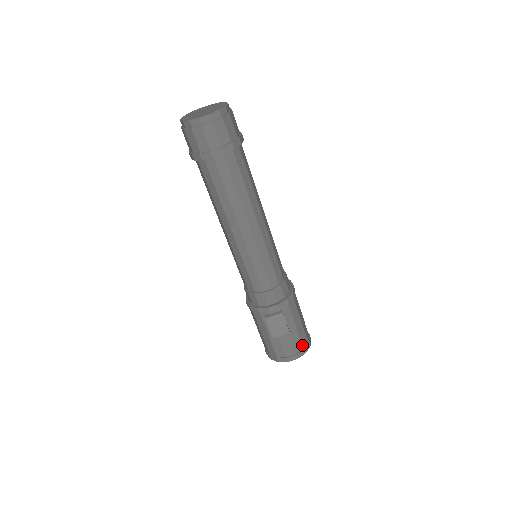
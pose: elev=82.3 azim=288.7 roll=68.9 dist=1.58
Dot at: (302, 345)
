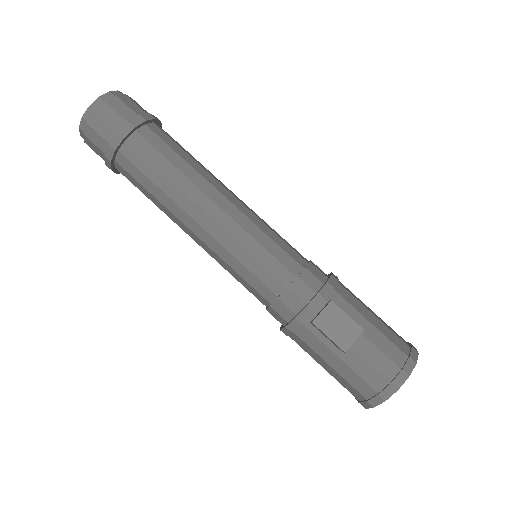
Dot at: (401, 351)
